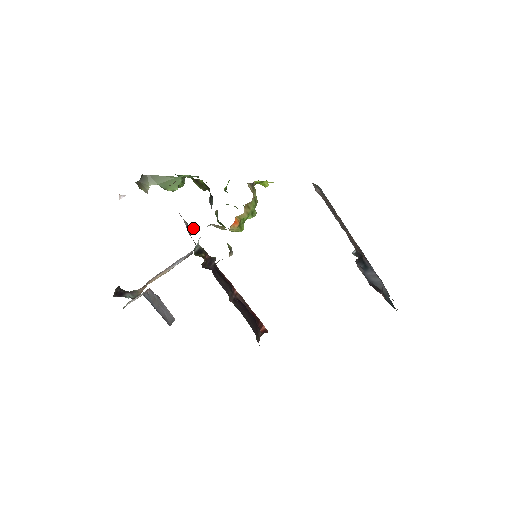
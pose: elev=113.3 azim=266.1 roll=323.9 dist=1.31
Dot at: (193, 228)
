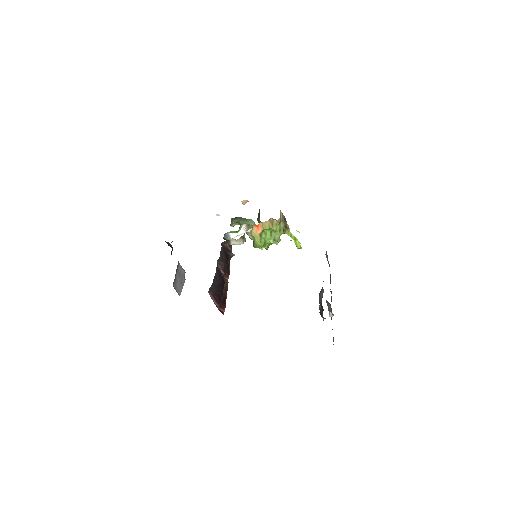
Dot at: occluded
